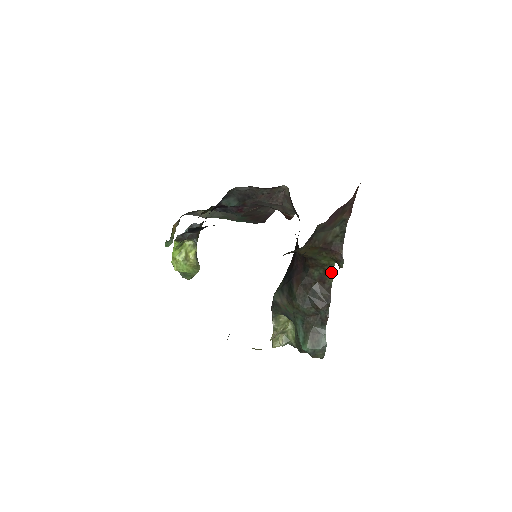
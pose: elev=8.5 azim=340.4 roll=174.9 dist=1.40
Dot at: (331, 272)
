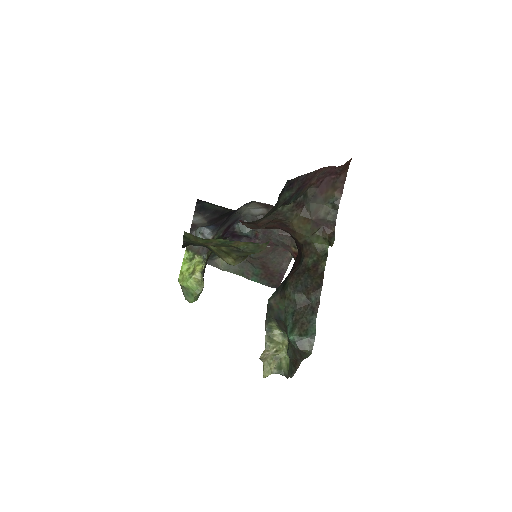
Dot at: (324, 256)
